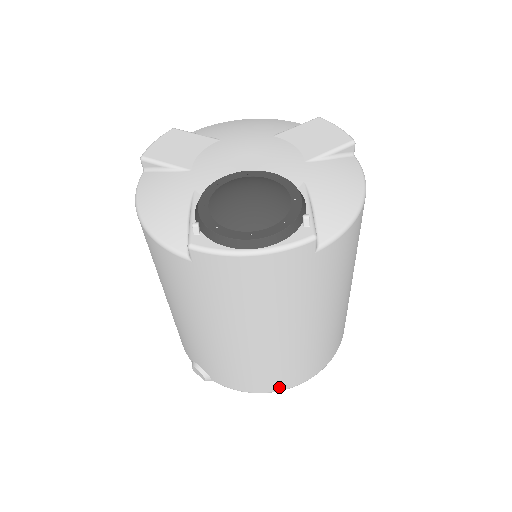
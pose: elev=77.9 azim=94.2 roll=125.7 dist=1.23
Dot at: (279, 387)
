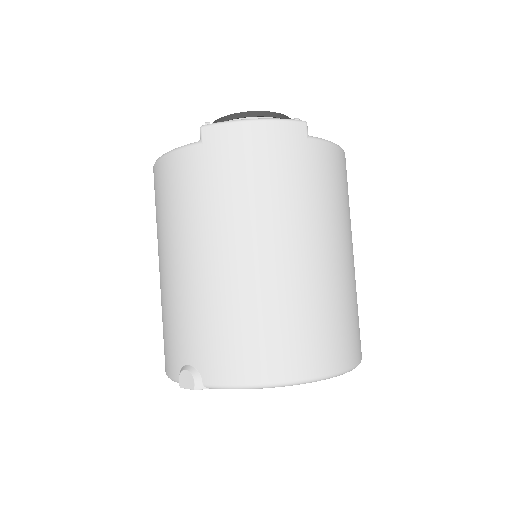
Dot at: (290, 370)
